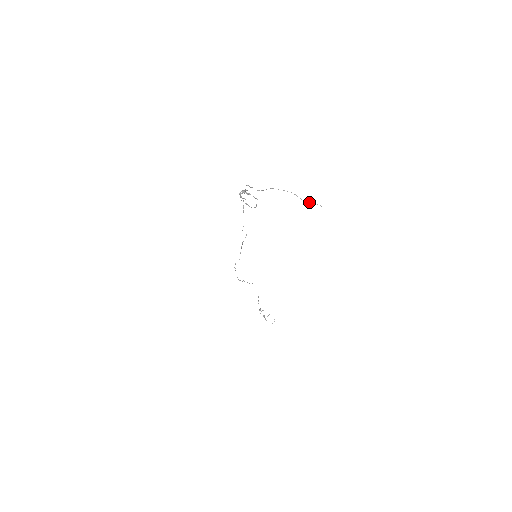
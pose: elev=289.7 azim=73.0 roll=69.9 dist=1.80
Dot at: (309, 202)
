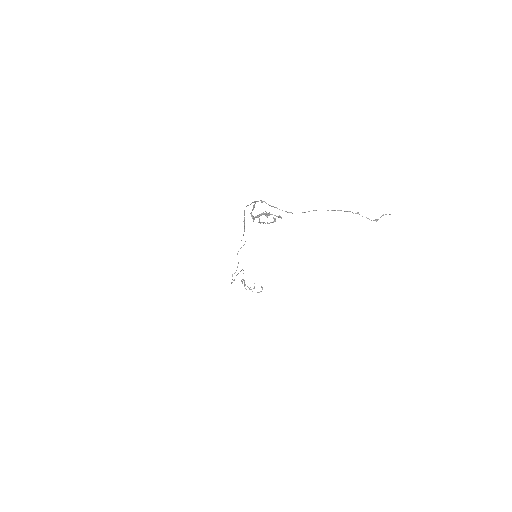
Dot at: occluded
